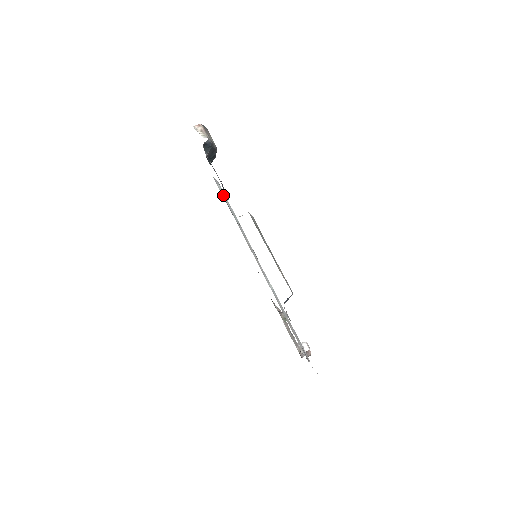
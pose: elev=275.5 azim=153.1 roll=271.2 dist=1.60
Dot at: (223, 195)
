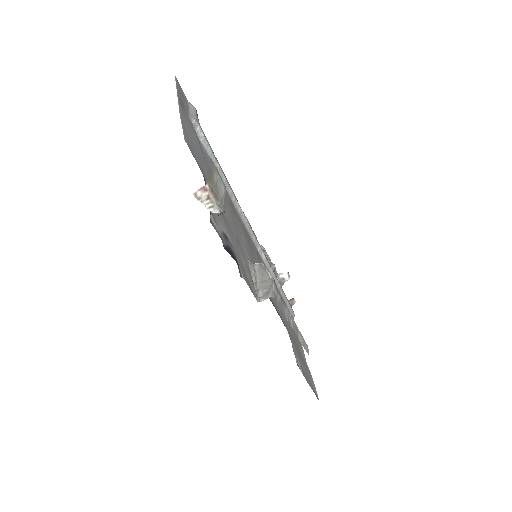
Dot at: (205, 146)
